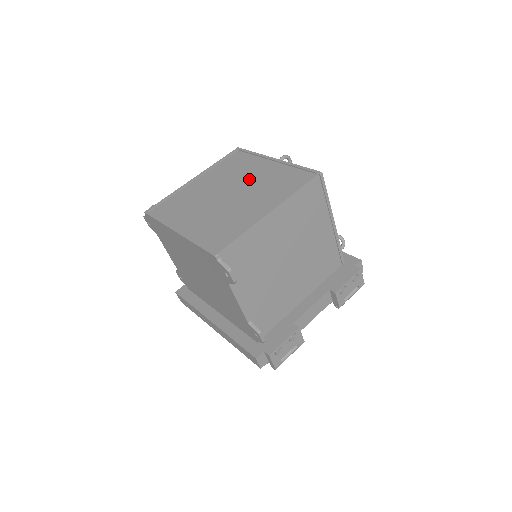
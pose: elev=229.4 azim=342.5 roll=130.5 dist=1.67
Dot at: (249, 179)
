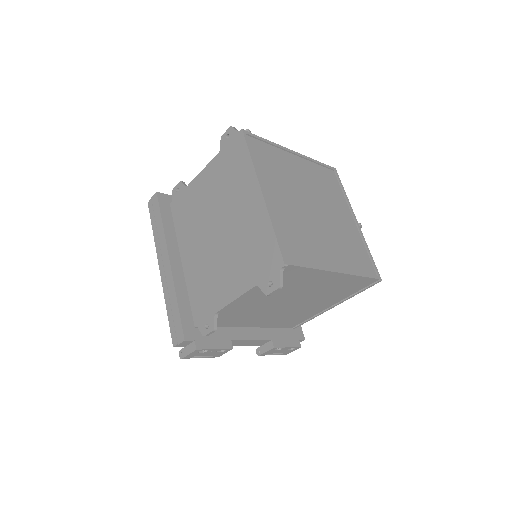
Dot at: (333, 214)
